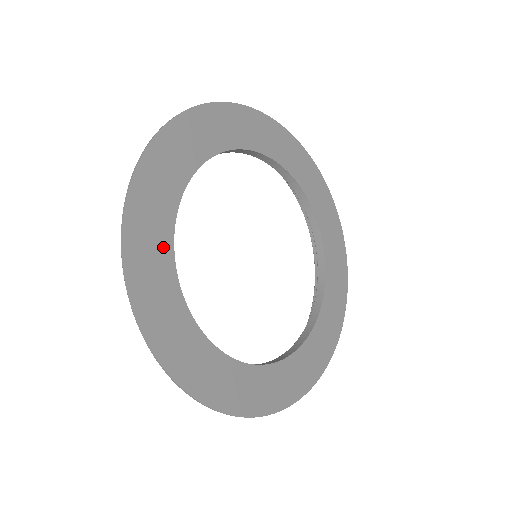
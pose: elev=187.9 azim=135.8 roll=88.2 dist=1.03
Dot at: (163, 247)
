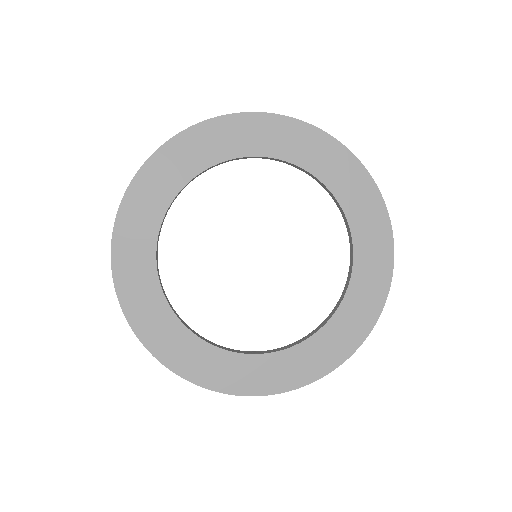
Dot at: (146, 258)
